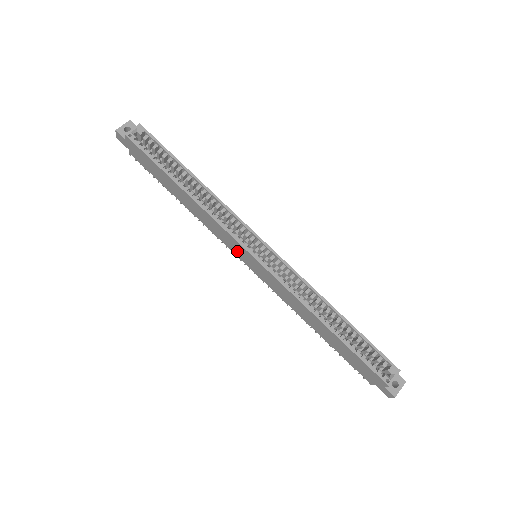
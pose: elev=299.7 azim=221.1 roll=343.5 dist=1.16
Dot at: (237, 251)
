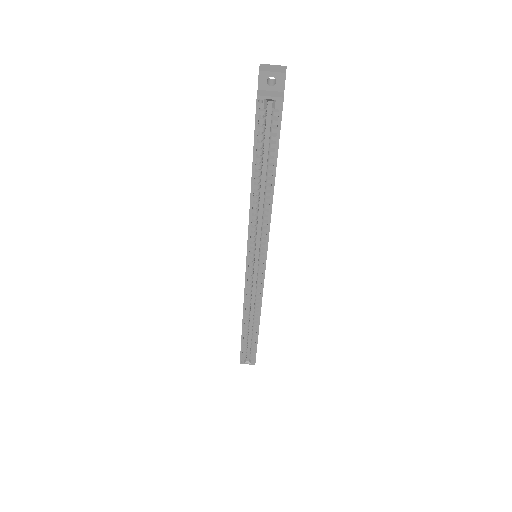
Dot at: occluded
